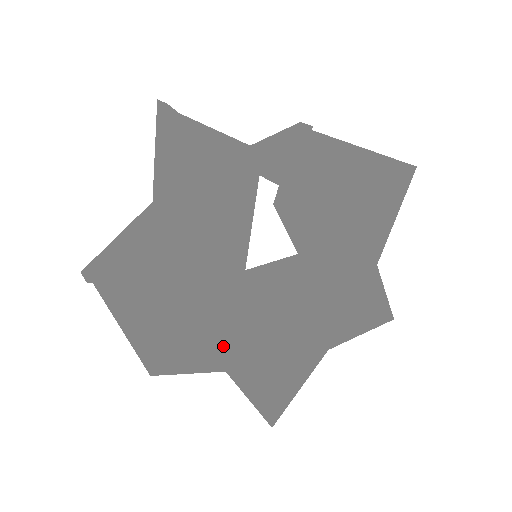
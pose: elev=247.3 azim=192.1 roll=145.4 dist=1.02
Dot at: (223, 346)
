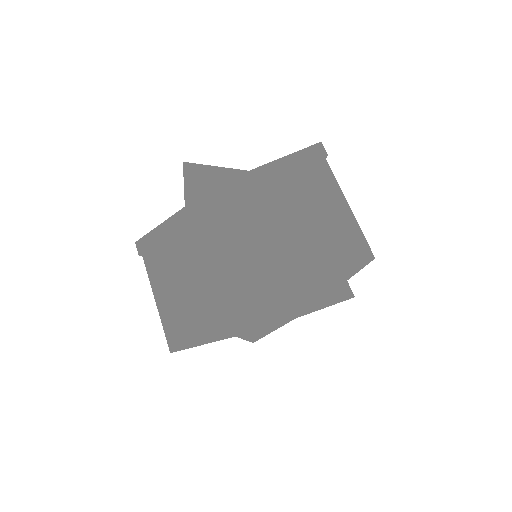
Dot at: (218, 294)
